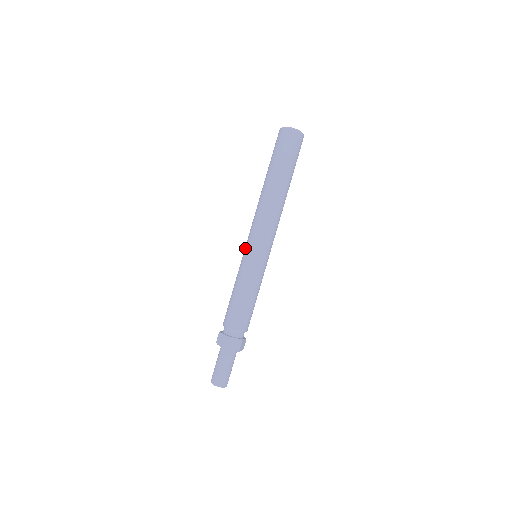
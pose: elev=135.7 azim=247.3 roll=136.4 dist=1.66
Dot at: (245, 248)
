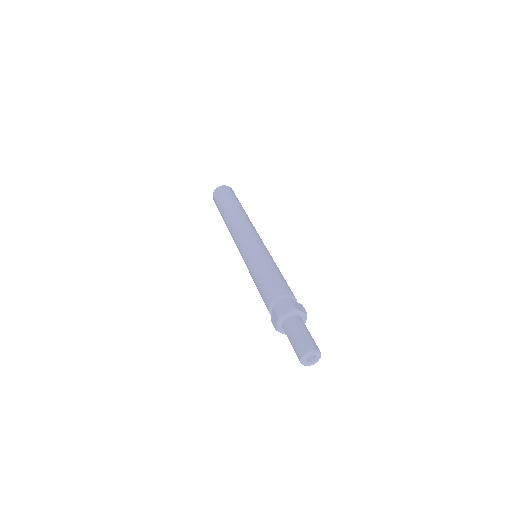
Dot at: (245, 248)
